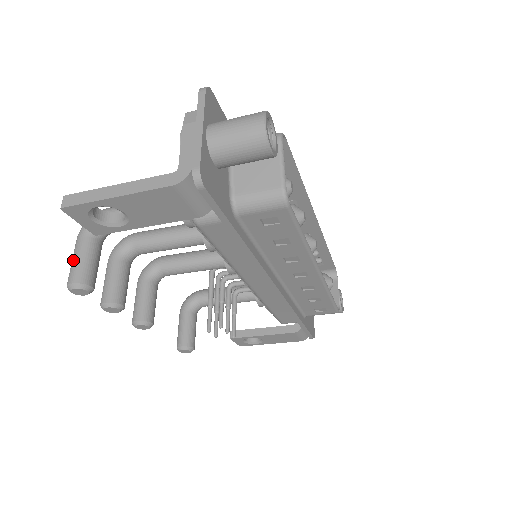
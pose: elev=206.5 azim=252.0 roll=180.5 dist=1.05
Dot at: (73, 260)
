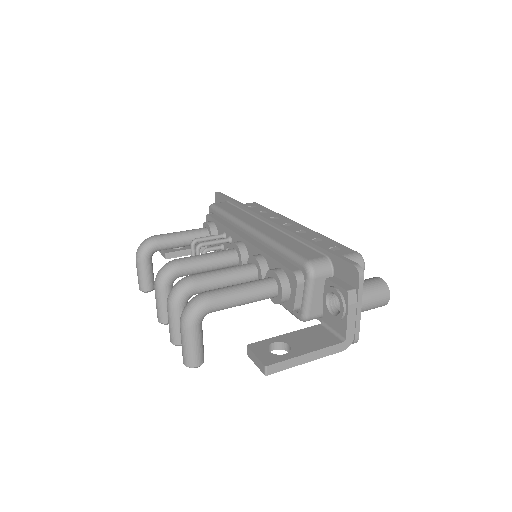
Dot at: (192, 349)
